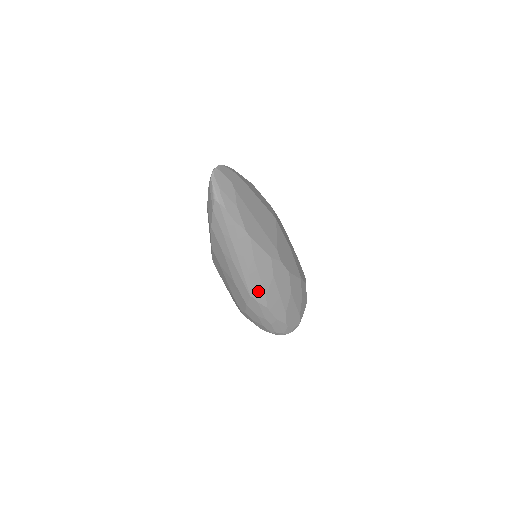
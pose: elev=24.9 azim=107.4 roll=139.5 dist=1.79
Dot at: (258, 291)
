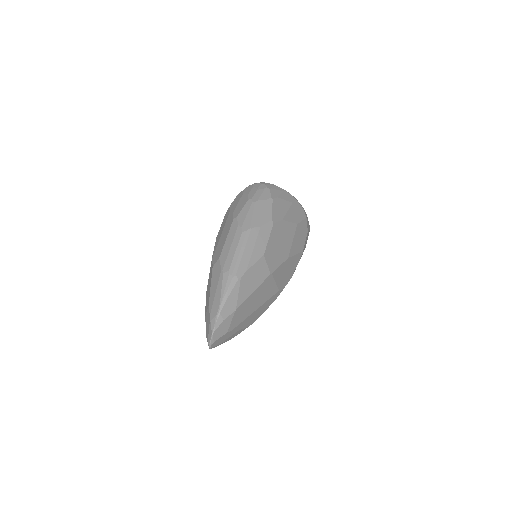
Dot at: occluded
